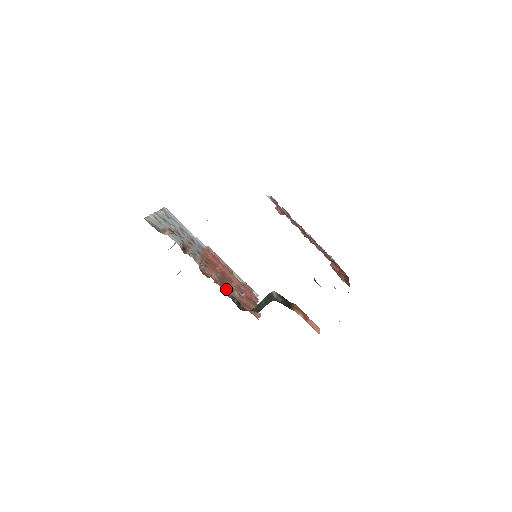
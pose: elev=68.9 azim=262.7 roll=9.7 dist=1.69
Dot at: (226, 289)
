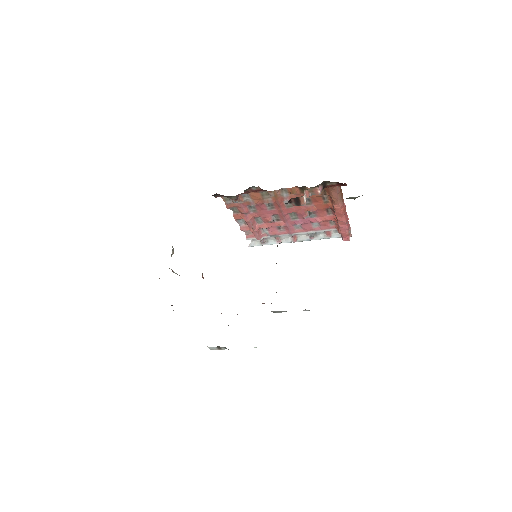
Dot at: occluded
